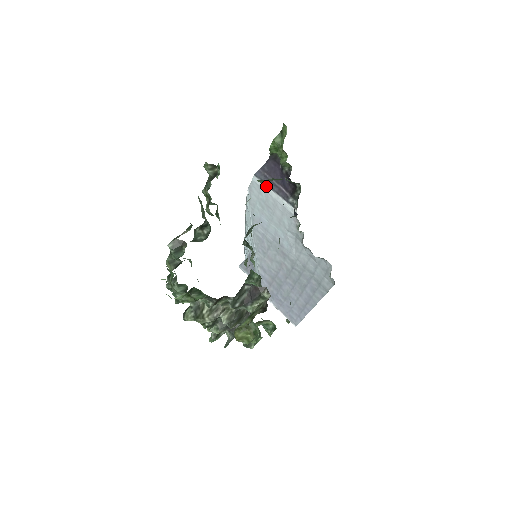
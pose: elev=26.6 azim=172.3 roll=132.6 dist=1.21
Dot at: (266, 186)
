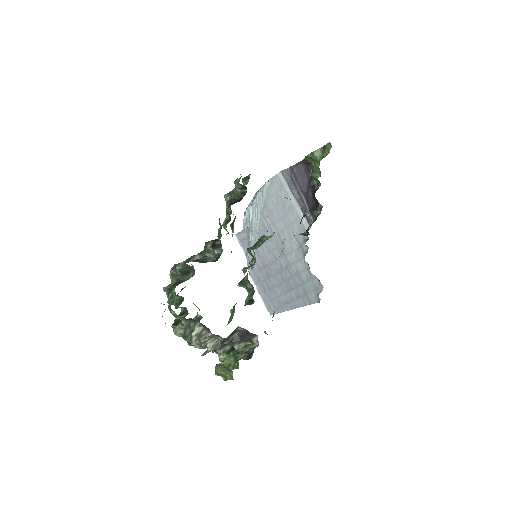
Dot at: (289, 188)
